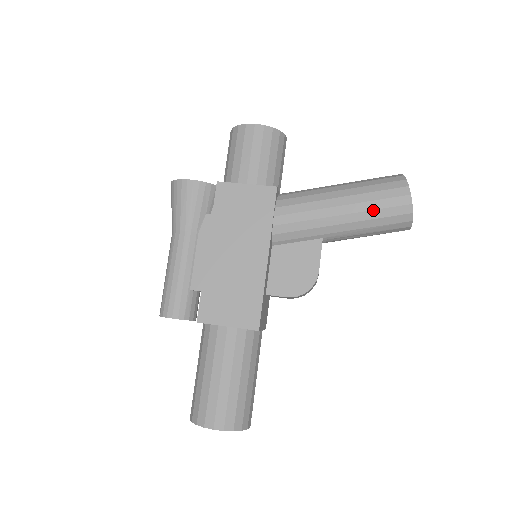
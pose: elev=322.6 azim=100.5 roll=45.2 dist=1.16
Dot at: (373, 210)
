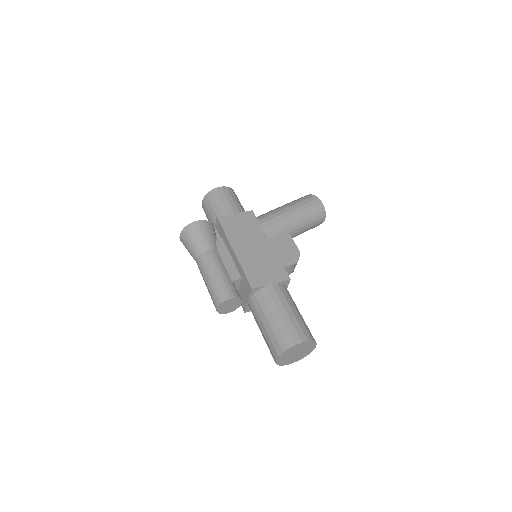
Dot at: (306, 209)
